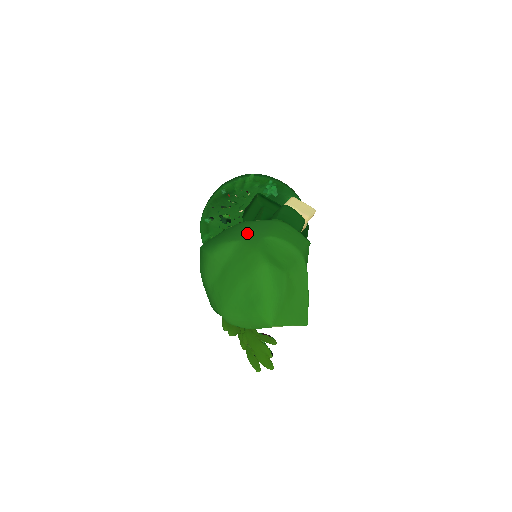
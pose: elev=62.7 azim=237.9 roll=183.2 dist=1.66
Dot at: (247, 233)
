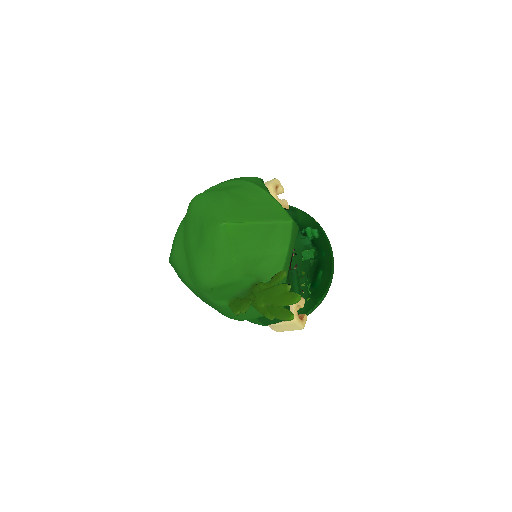
Dot at: occluded
